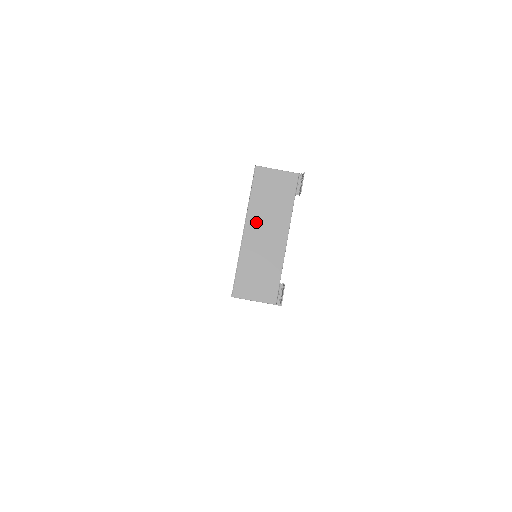
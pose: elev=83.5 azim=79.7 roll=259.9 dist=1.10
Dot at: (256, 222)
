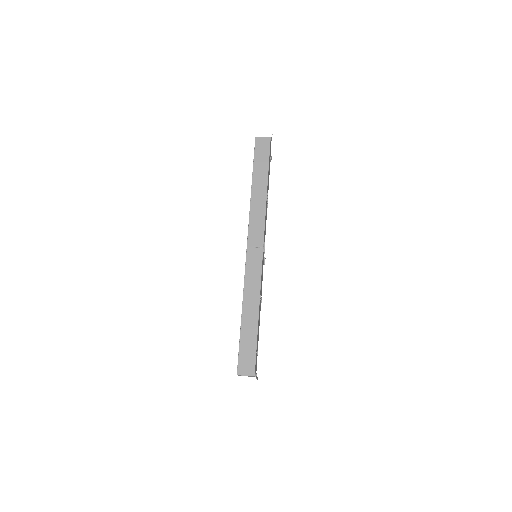
Dot at: occluded
